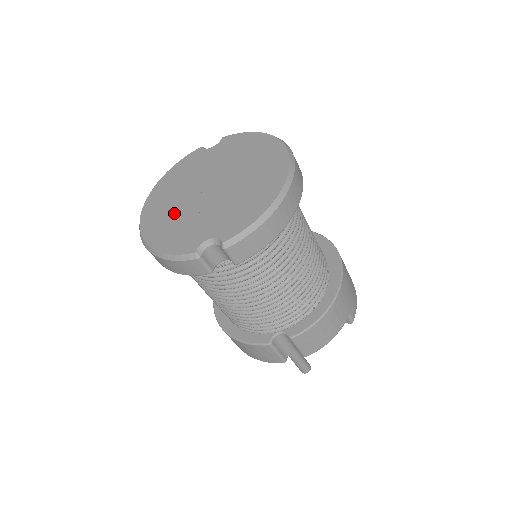
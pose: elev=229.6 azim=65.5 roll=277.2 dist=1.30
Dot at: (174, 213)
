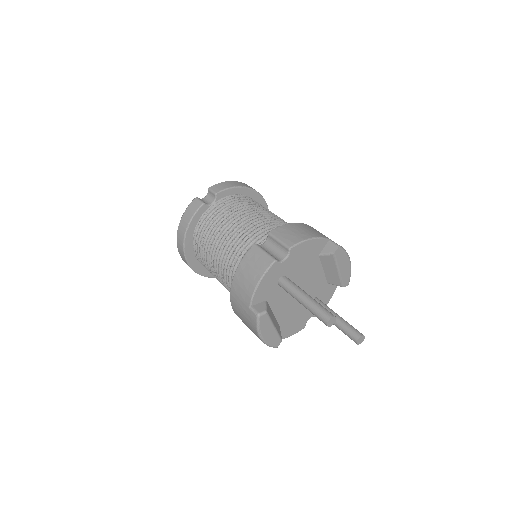
Dot at: occluded
